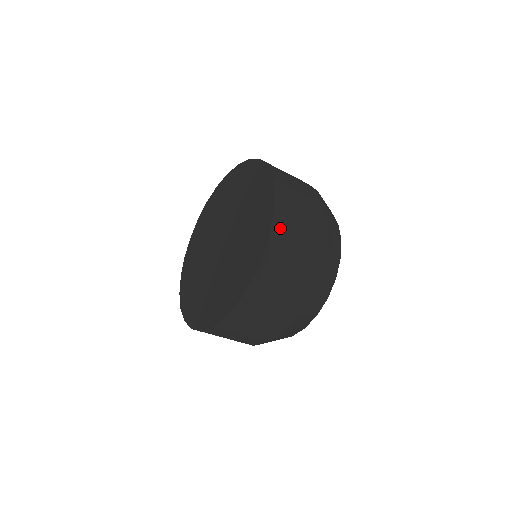
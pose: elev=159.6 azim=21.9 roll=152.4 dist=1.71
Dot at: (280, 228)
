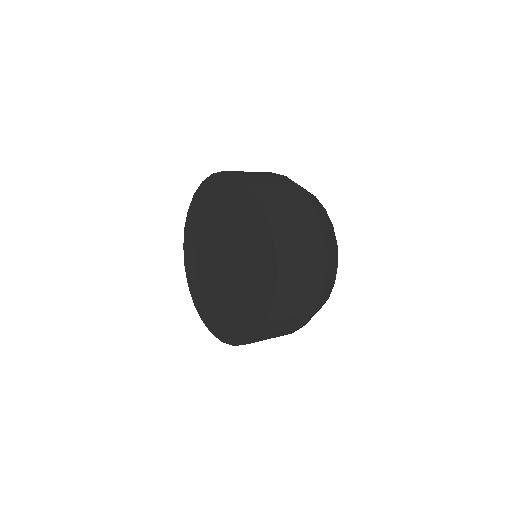
Dot at: (258, 186)
